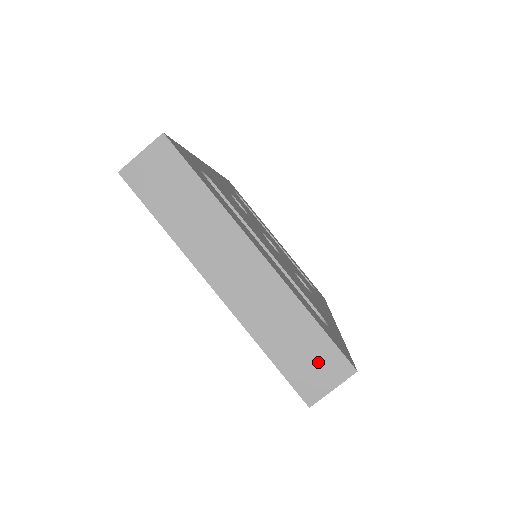
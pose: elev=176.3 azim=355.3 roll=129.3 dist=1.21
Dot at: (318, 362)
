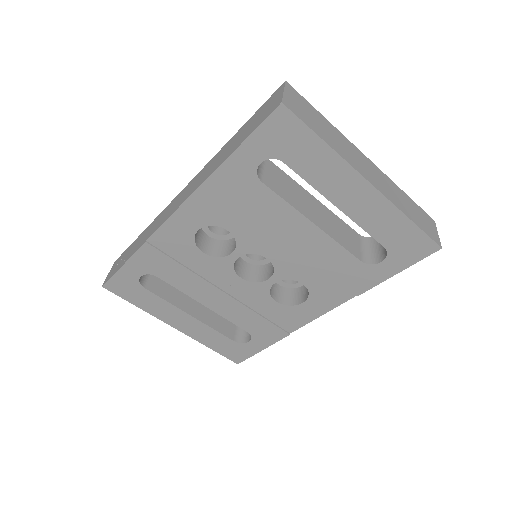
Dot at: (425, 219)
